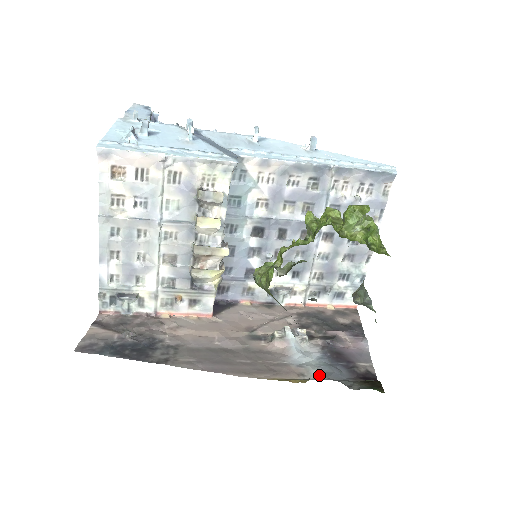
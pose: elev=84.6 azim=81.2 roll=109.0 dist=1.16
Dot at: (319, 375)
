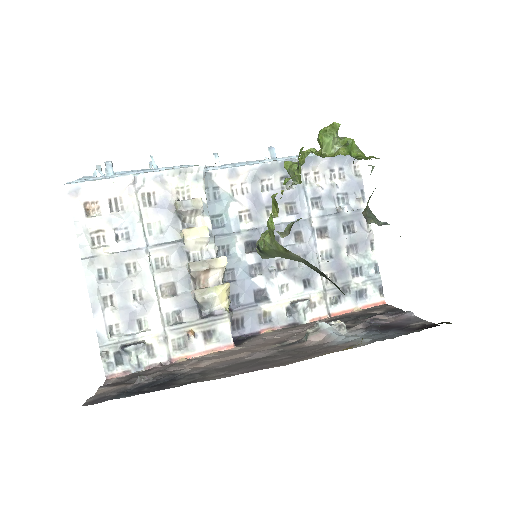
Dot at: (373, 340)
